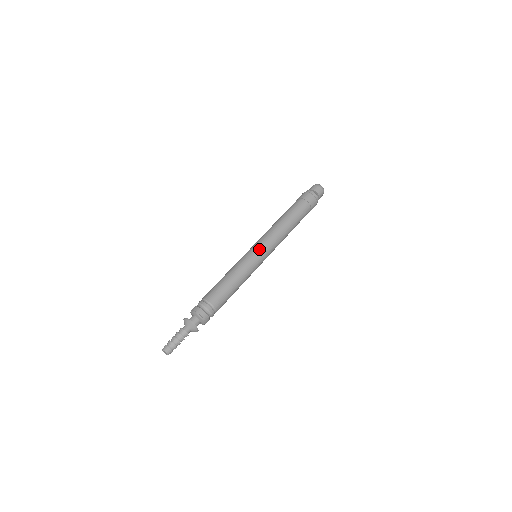
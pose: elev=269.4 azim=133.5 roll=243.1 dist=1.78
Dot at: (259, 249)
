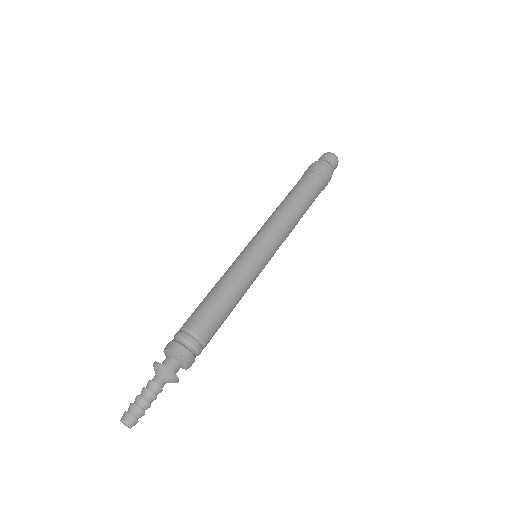
Dot at: (255, 243)
